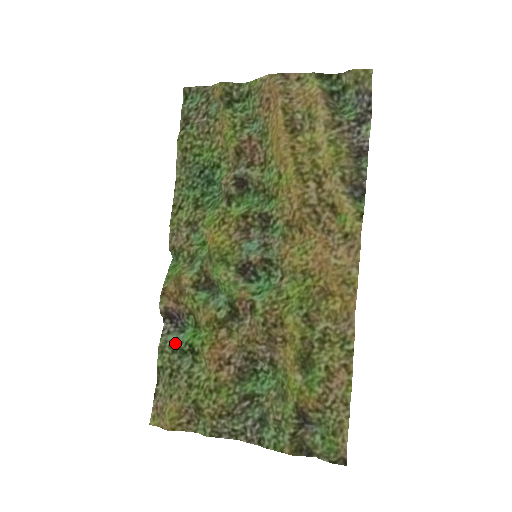
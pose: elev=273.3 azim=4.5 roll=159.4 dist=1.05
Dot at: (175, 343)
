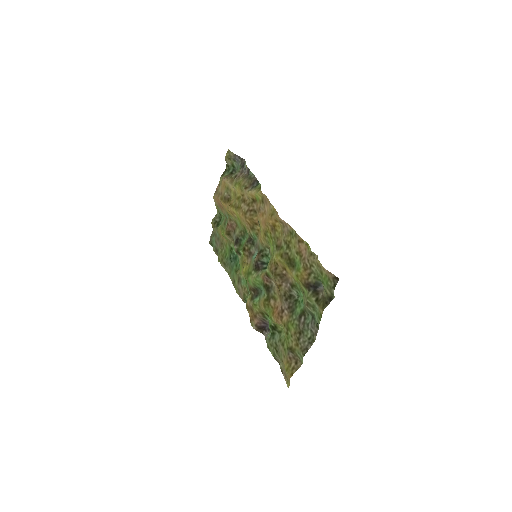
Dot at: (269, 335)
